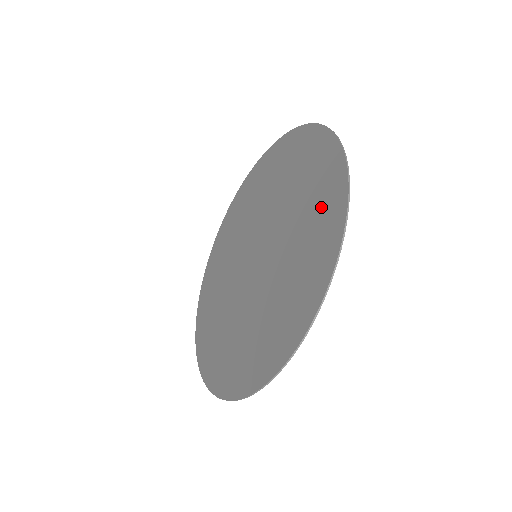
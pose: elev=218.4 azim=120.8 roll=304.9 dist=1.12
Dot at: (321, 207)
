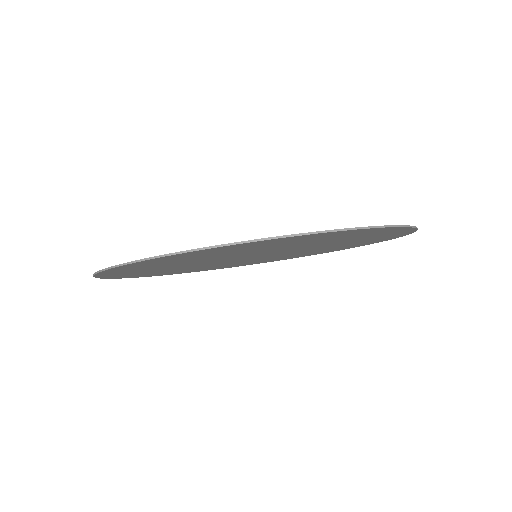
Dot at: occluded
